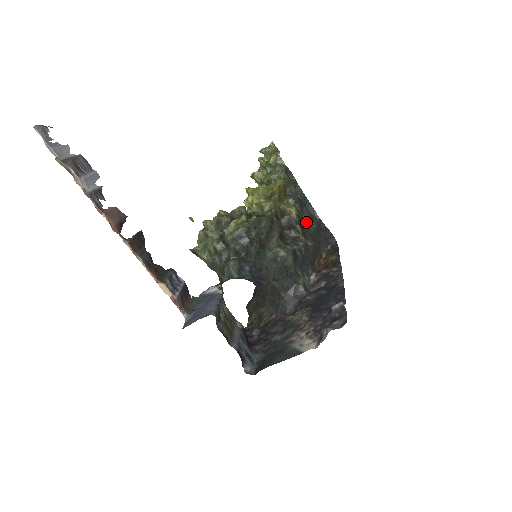
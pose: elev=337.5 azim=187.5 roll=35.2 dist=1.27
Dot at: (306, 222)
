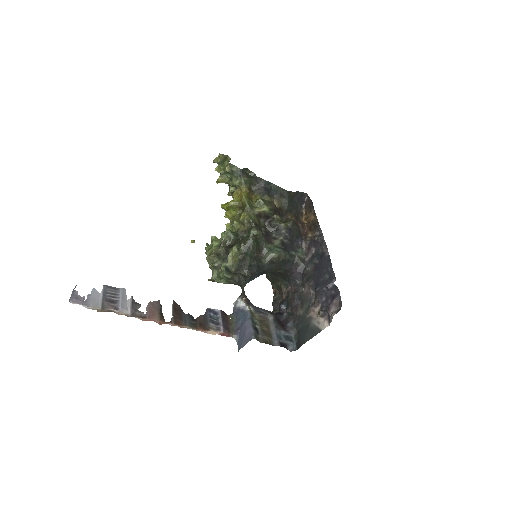
Dot at: (279, 203)
